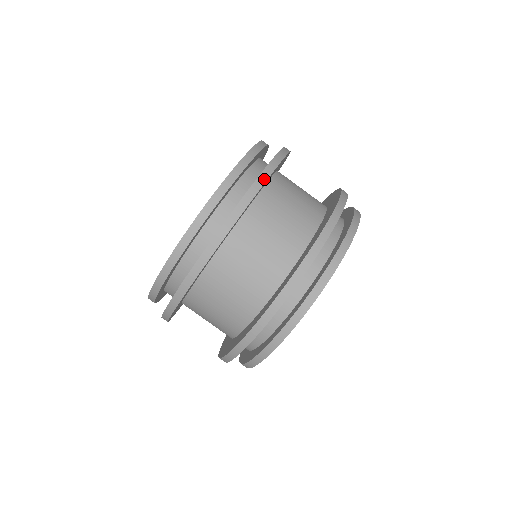
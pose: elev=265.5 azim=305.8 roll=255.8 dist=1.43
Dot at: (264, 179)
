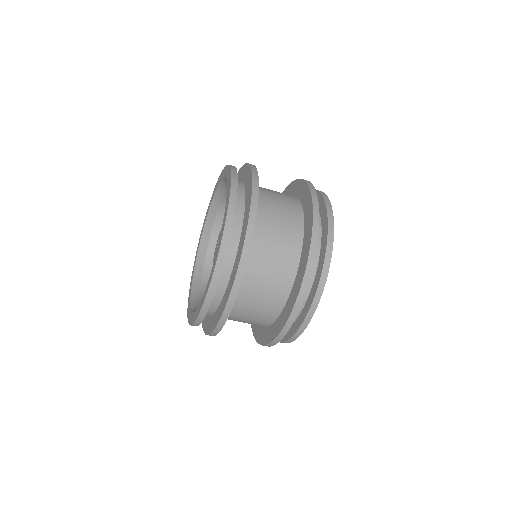
Dot at: (221, 327)
